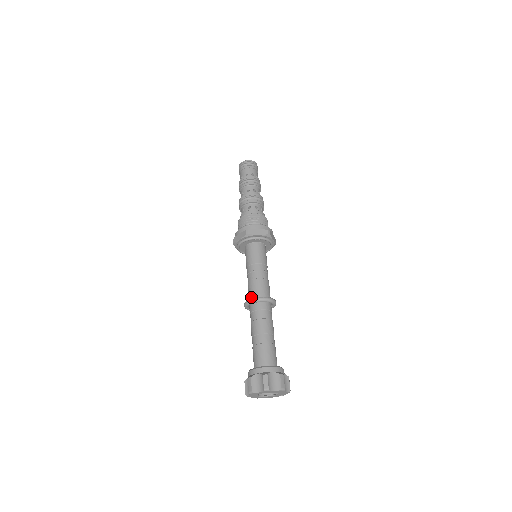
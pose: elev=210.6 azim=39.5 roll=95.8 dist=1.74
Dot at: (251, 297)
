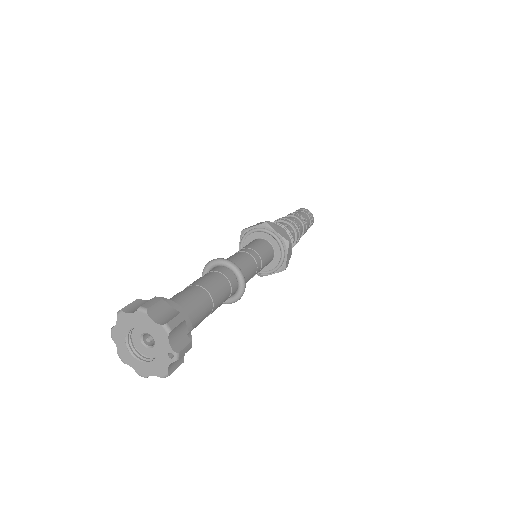
Dot at: occluded
